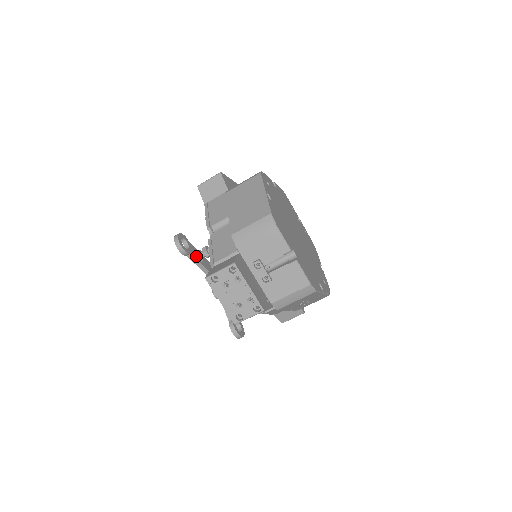
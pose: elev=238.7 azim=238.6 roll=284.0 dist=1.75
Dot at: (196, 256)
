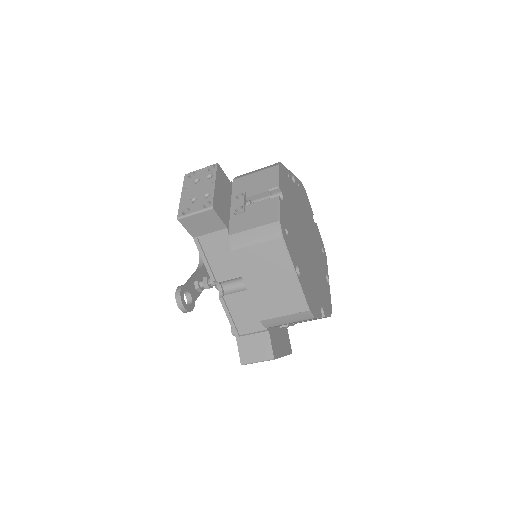
Dot at: (197, 291)
